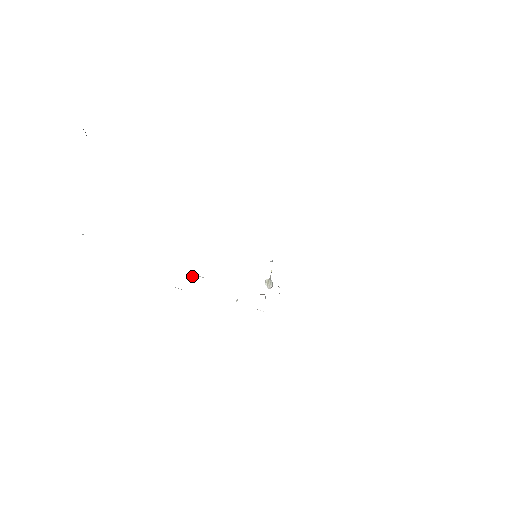
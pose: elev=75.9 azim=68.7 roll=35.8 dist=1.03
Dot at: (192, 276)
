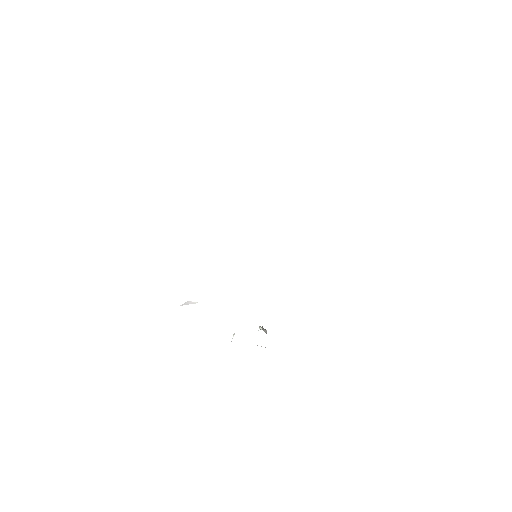
Dot at: (186, 304)
